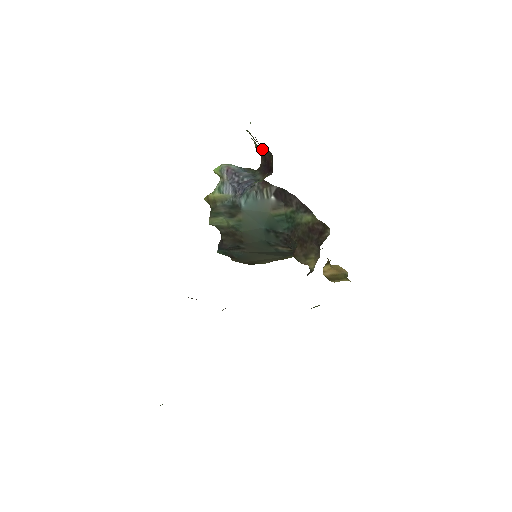
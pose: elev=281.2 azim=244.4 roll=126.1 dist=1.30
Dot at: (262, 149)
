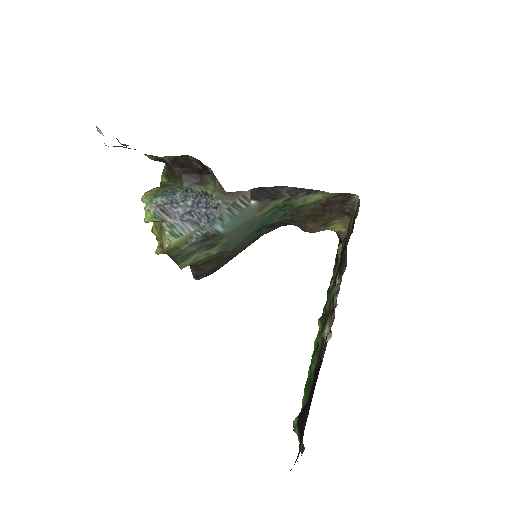
Dot at: (169, 158)
